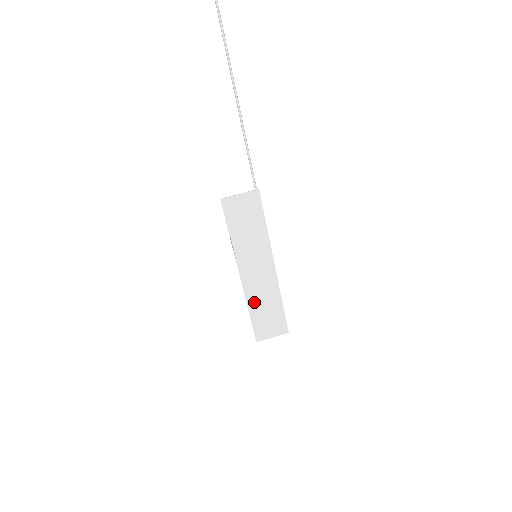
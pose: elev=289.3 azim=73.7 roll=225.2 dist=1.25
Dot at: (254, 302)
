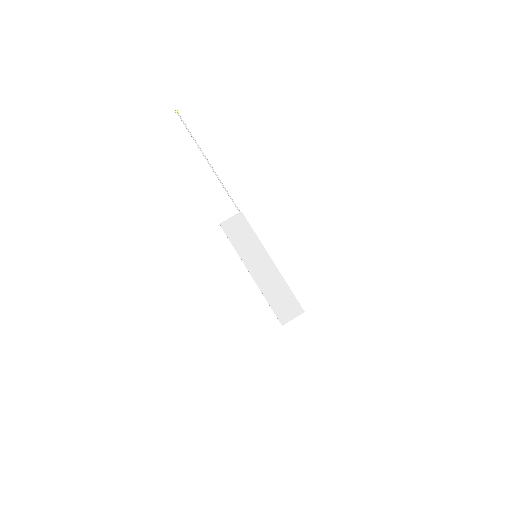
Dot at: (268, 292)
